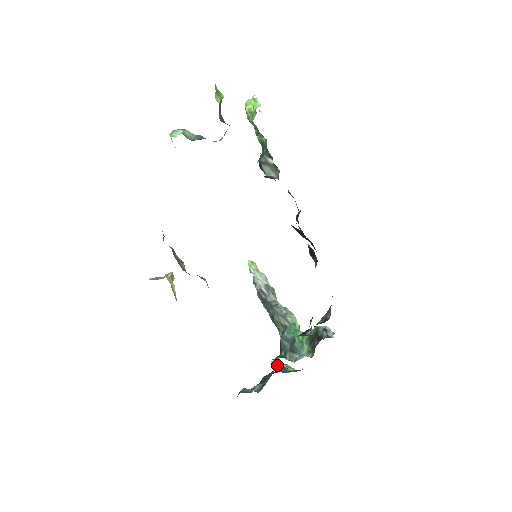
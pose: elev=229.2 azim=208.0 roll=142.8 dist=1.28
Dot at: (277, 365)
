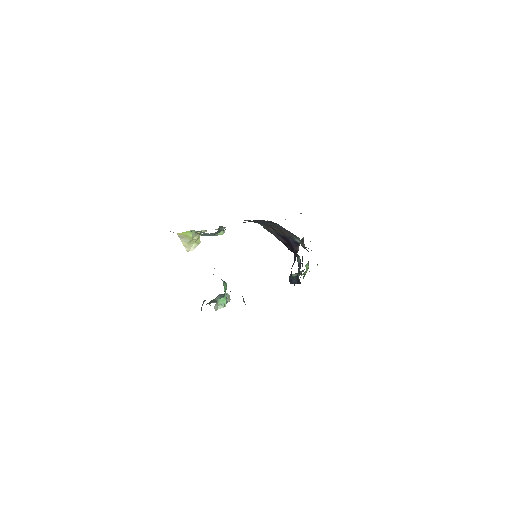
Dot at: occluded
